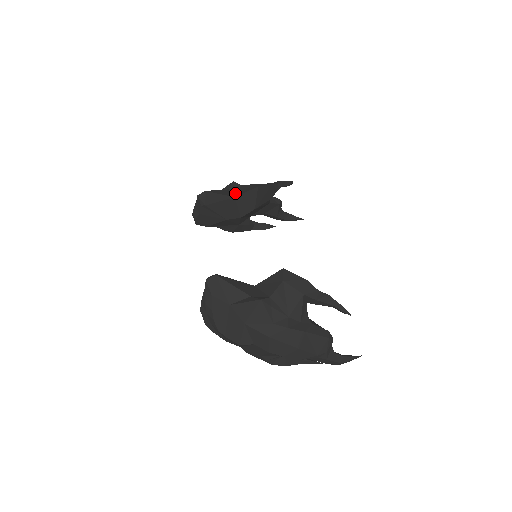
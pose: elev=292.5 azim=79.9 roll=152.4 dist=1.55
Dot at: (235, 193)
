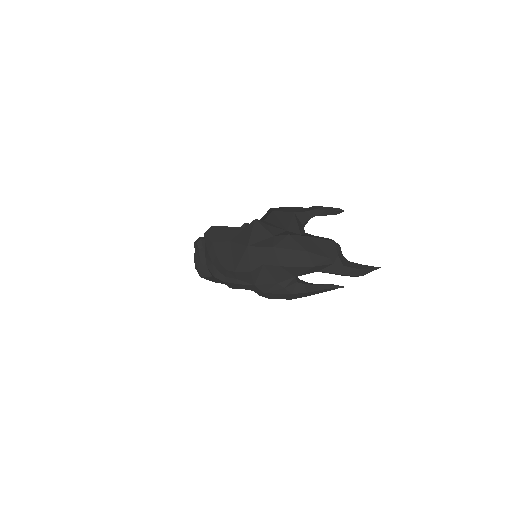
Dot at: occluded
